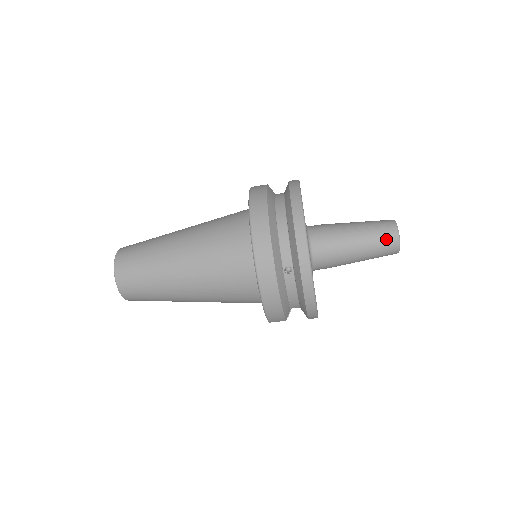
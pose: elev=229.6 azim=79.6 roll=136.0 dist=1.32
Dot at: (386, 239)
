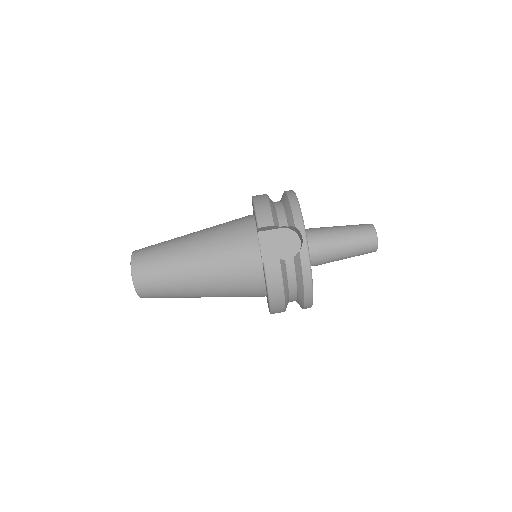
Dot at: (360, 224)
